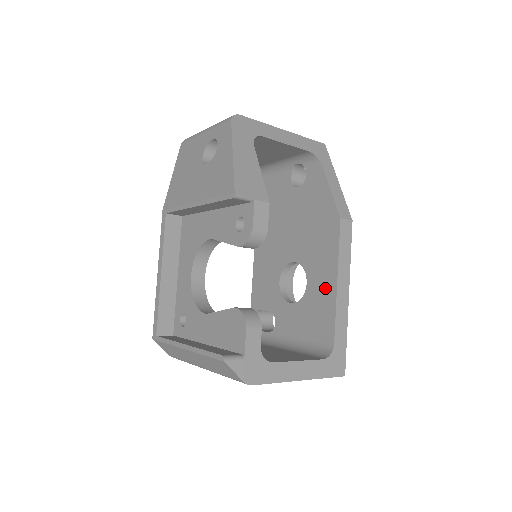
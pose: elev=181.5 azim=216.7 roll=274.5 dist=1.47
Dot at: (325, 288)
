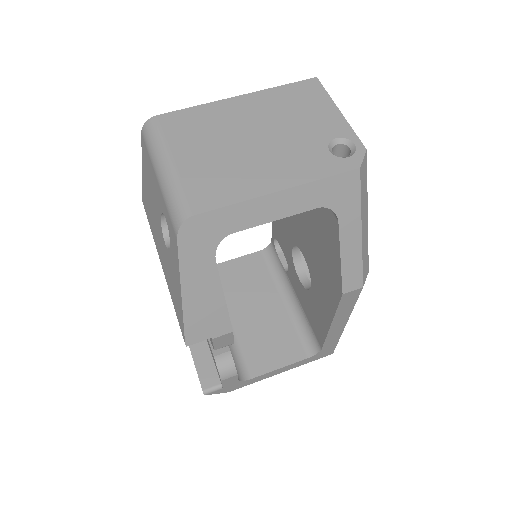
Dot at: (322, 314)
